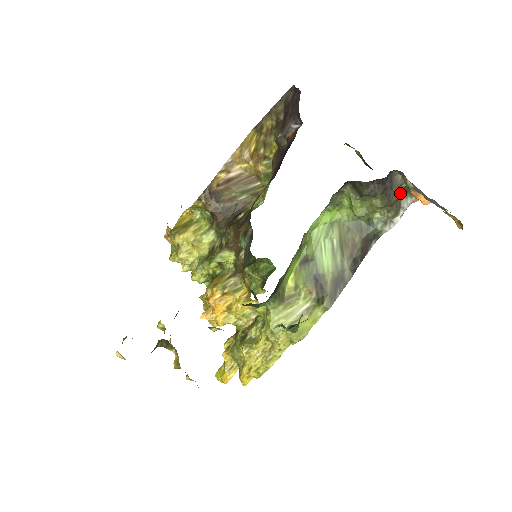
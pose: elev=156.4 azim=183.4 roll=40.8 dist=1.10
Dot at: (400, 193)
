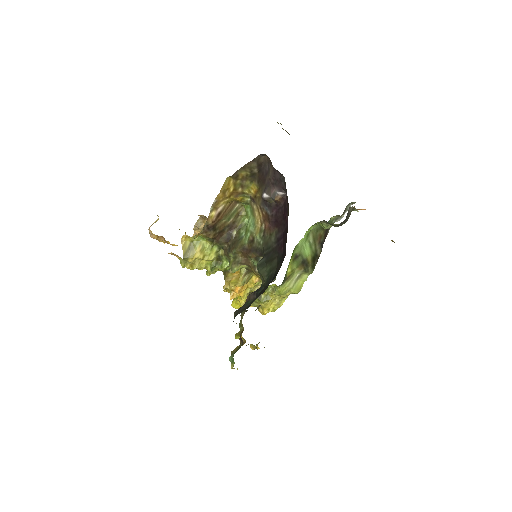
Dot at: occluded
